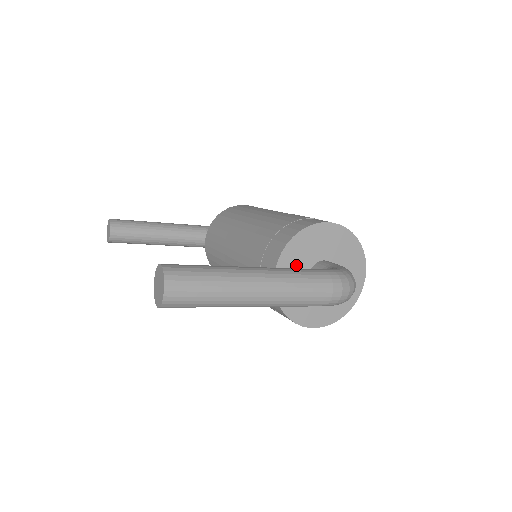
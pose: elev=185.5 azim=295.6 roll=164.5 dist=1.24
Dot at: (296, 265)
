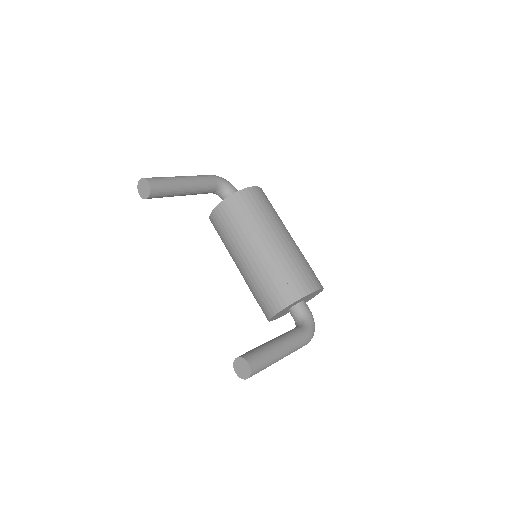
Dot at: (289, 307)
